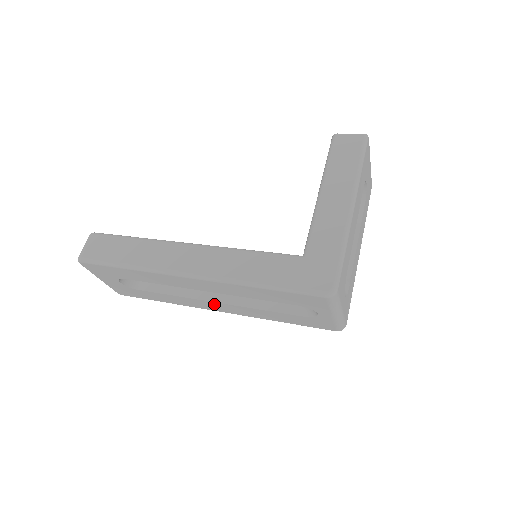
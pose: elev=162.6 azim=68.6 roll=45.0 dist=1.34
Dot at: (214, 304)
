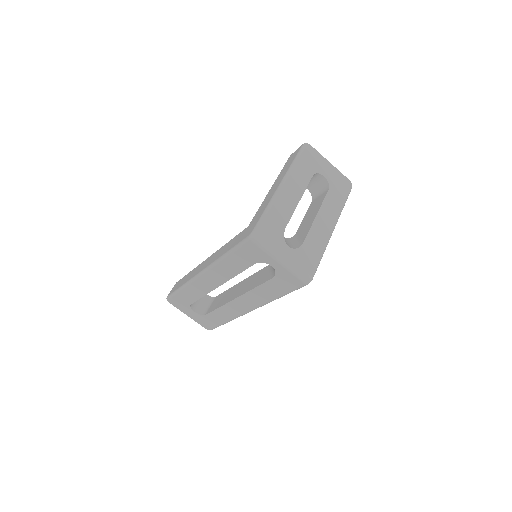
Dot at: (238, 302)
